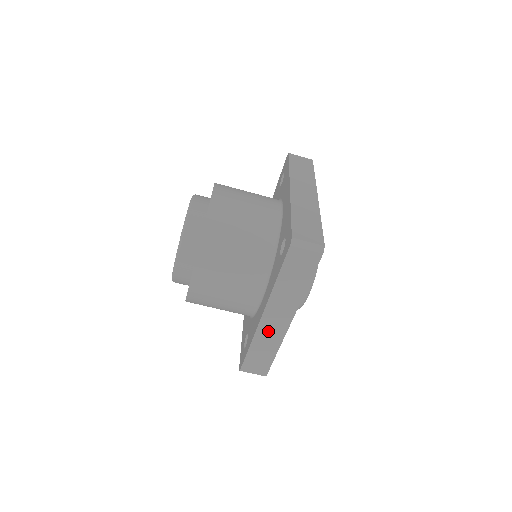
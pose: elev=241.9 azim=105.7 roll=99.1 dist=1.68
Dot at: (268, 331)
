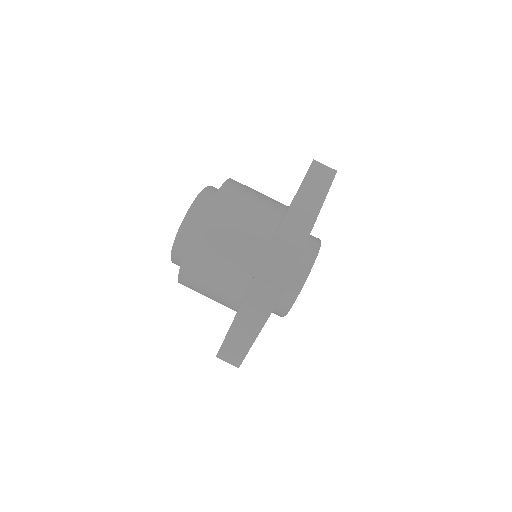
Dot at: (239, 335)
